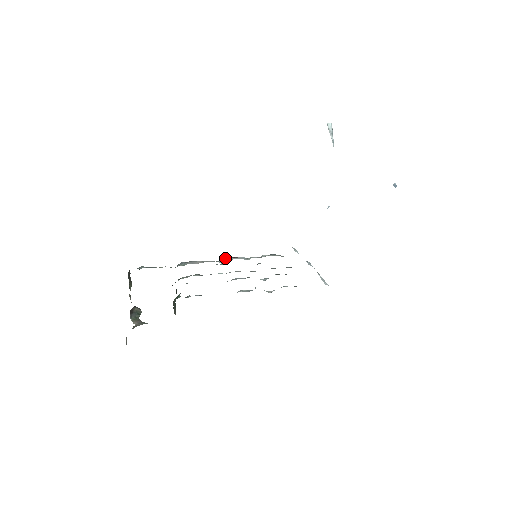
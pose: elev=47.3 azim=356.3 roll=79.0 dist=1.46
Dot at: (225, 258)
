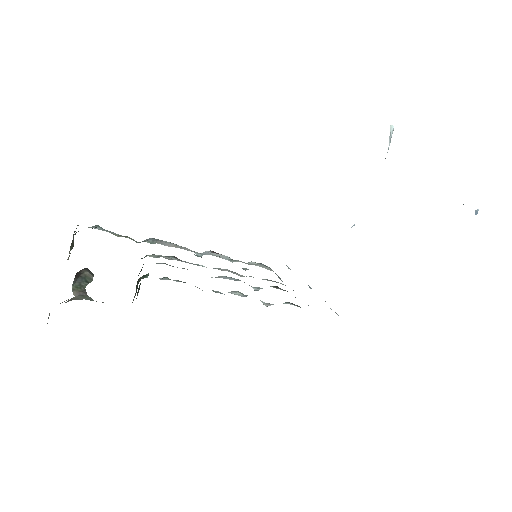
Dot at: occluded
